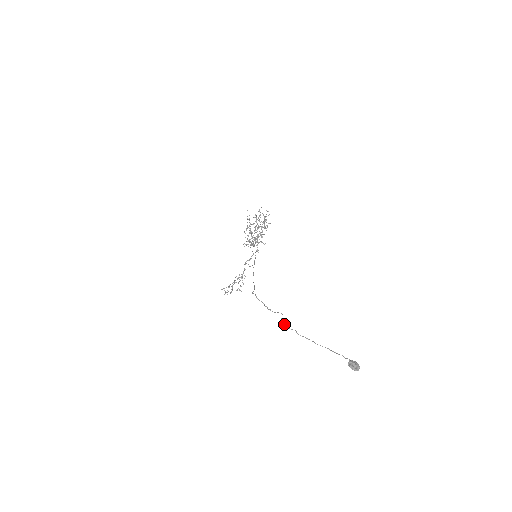
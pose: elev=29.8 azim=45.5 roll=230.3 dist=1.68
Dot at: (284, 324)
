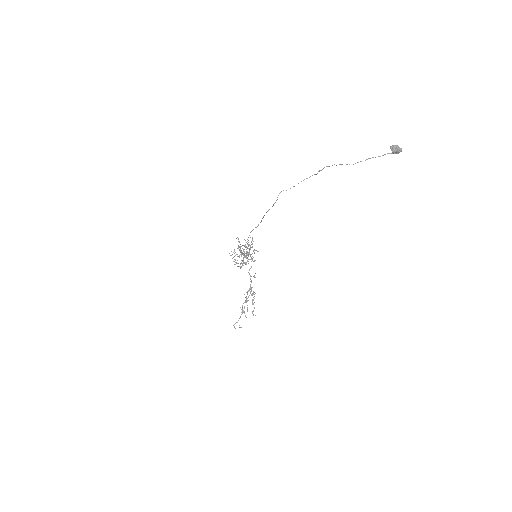
Dot at: (321, 170)
